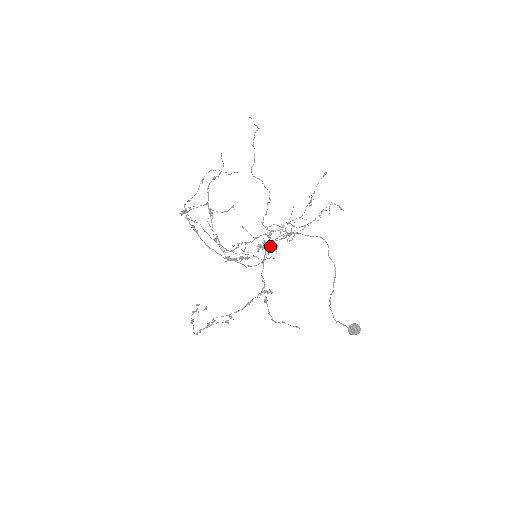
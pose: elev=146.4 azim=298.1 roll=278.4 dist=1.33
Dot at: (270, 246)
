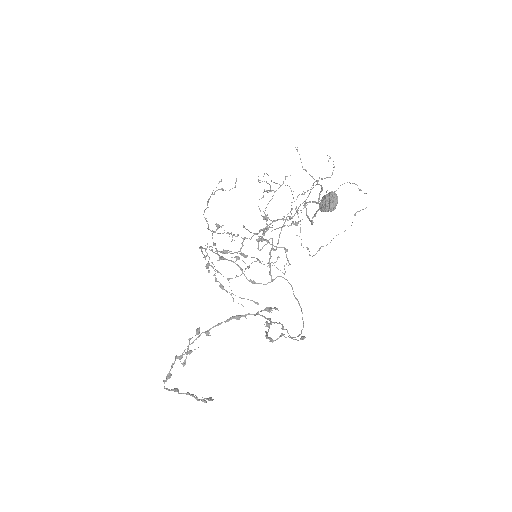
Dot at: (276, 247)
